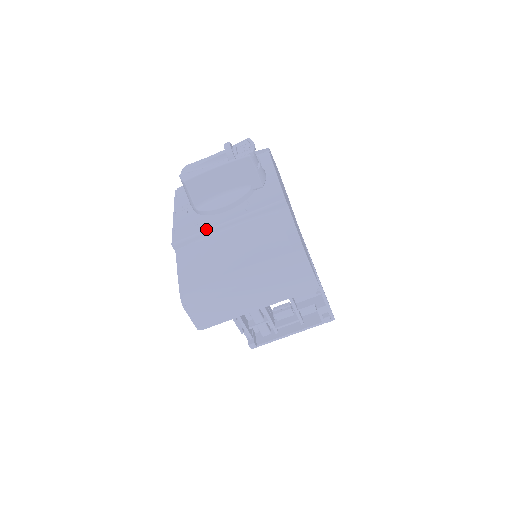
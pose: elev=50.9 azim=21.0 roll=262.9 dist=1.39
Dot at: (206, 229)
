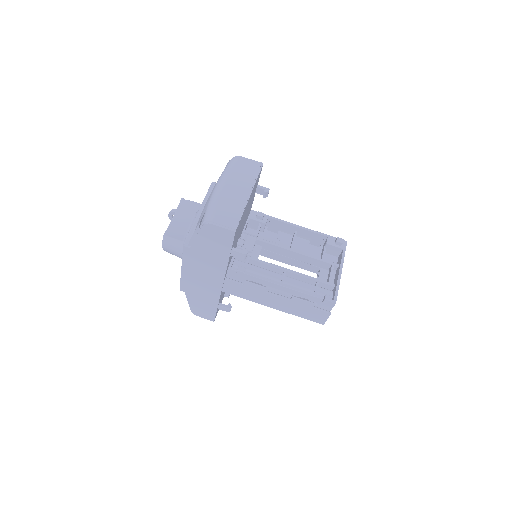
Dot at: (192, 224)
